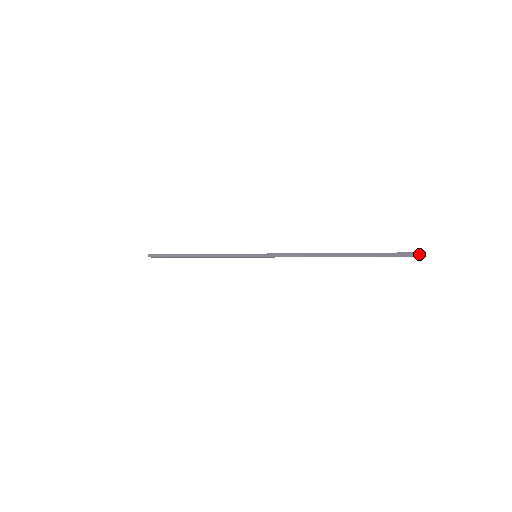
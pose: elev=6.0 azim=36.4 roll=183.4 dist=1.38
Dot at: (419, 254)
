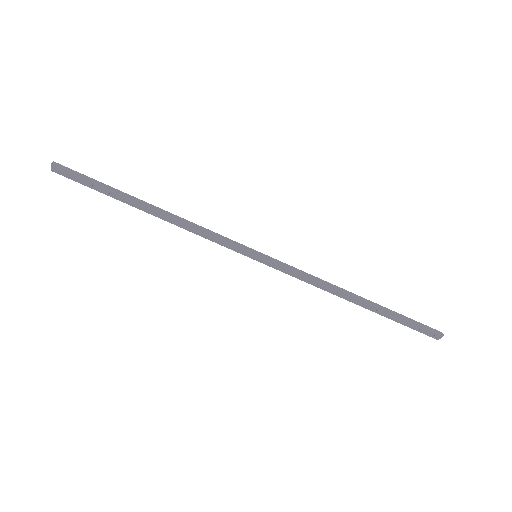
Dot at: (436, 336)
